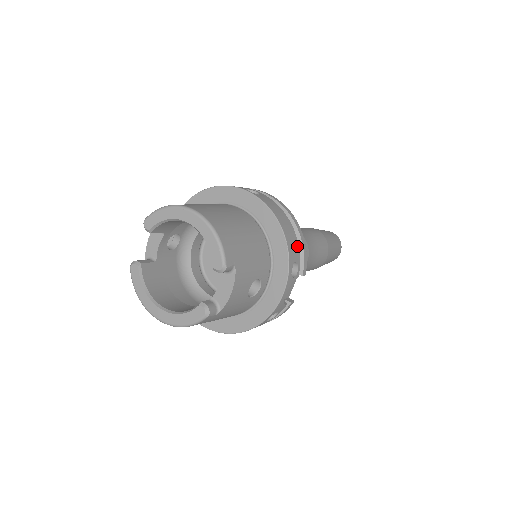
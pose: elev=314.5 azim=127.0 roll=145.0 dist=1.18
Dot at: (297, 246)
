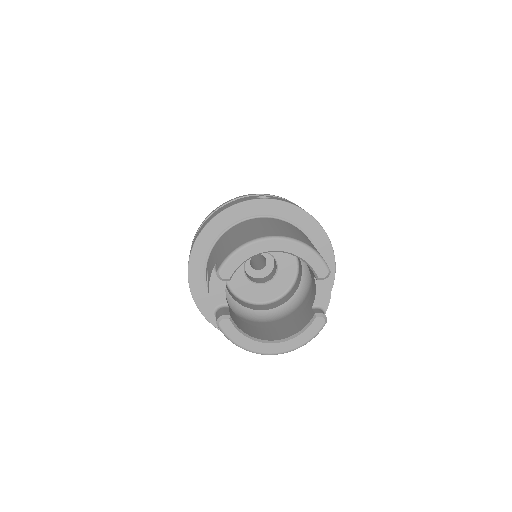
Dot at: occluded
